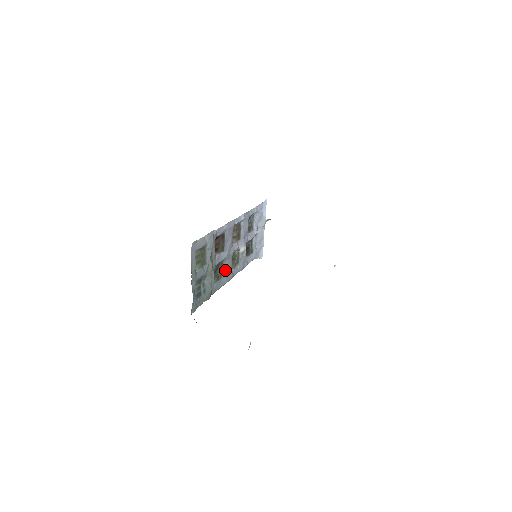
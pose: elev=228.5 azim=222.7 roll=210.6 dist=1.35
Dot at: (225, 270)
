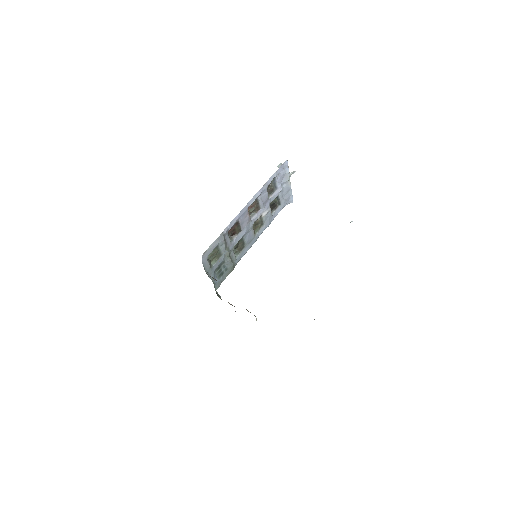
Dot at: (247, 241)
